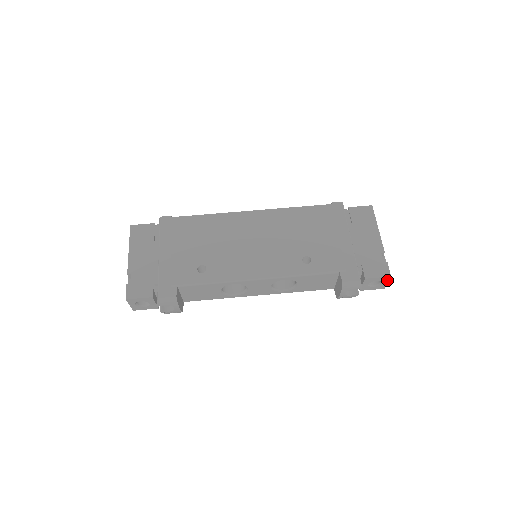
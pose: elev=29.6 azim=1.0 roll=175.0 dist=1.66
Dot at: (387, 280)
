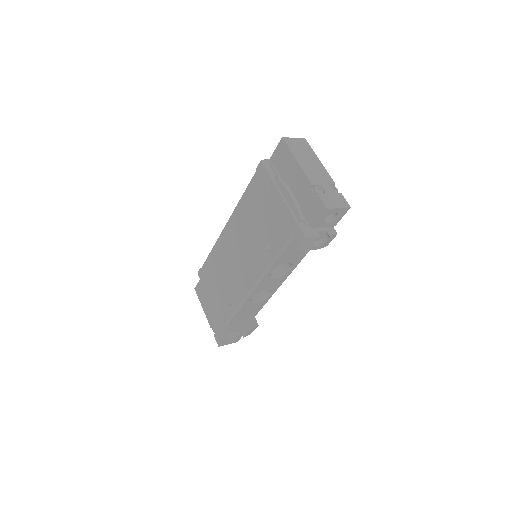
Dot at: (333, 210)
